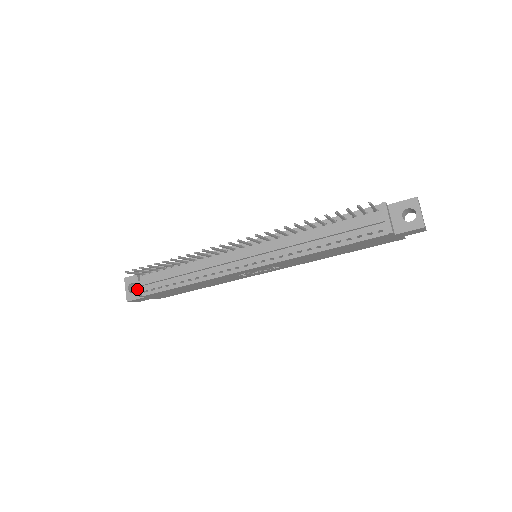
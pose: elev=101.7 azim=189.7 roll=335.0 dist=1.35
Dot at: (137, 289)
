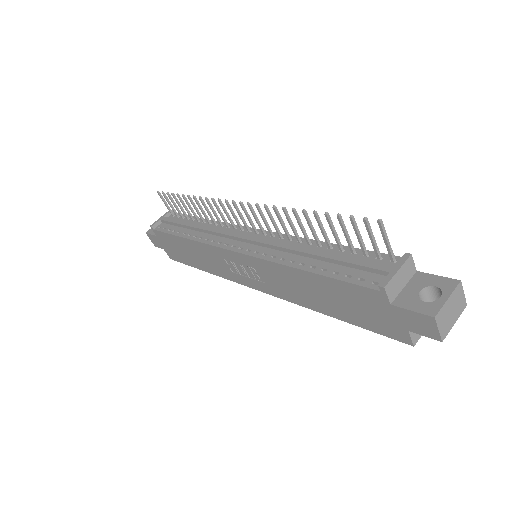
Dot at: (157, 221)
